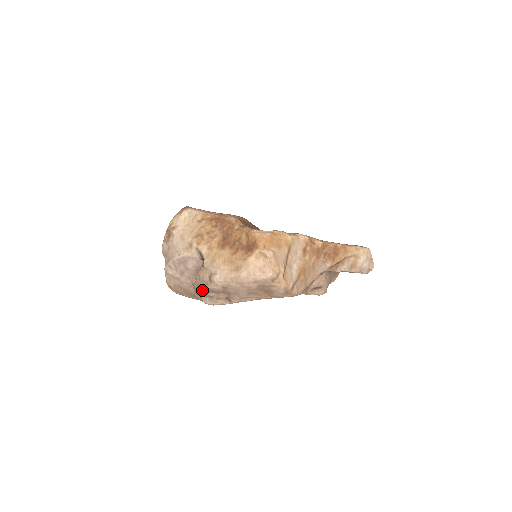
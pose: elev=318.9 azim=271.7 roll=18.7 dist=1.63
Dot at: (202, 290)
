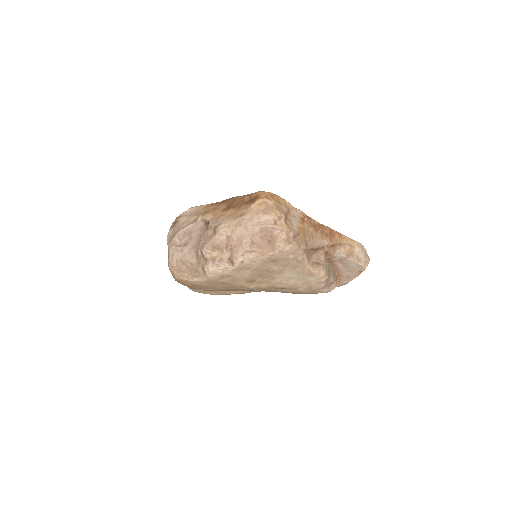
Dot at: (205, 248)
